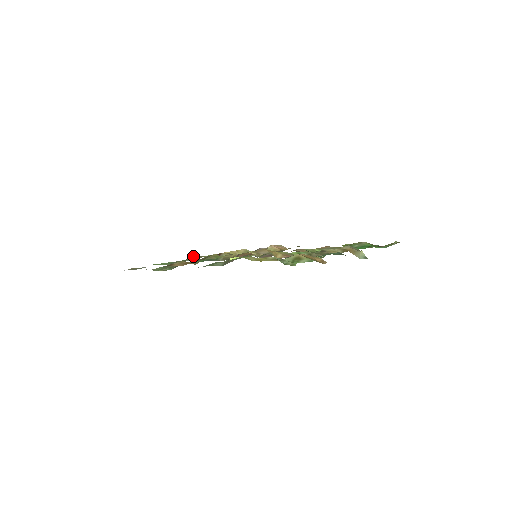
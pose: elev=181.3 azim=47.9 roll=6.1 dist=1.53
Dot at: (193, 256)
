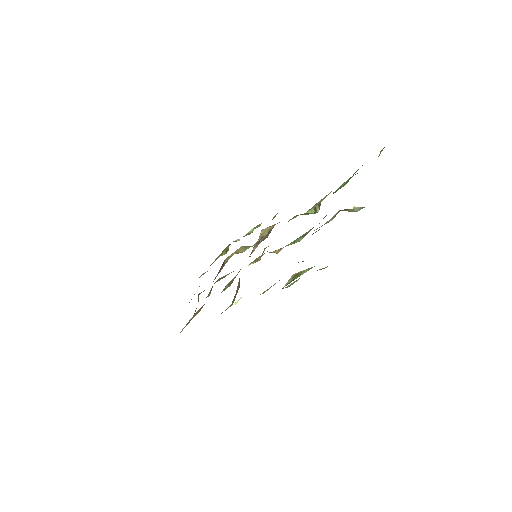
Dot at: (202, 274)
